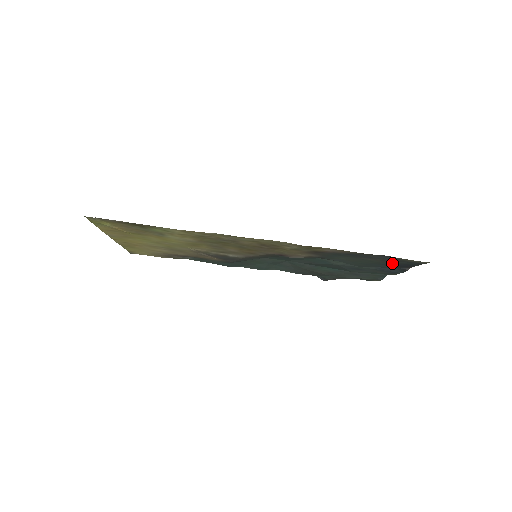
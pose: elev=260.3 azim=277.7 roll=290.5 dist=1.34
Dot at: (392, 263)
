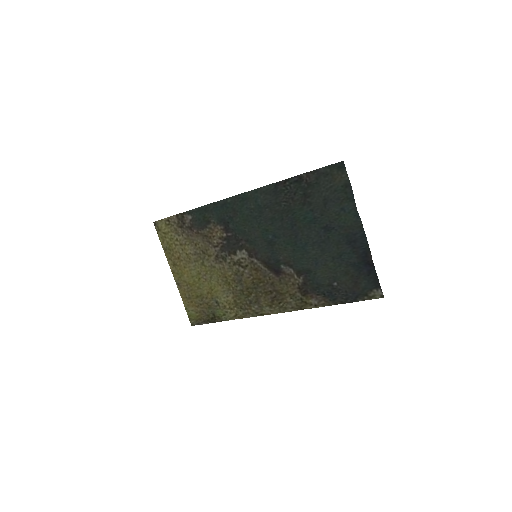
Dot at: (357, 274)
